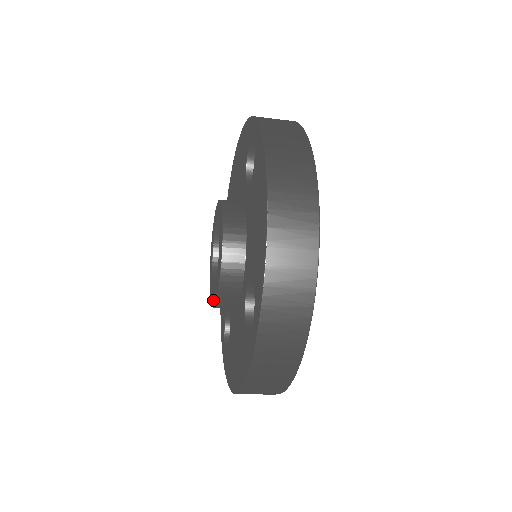
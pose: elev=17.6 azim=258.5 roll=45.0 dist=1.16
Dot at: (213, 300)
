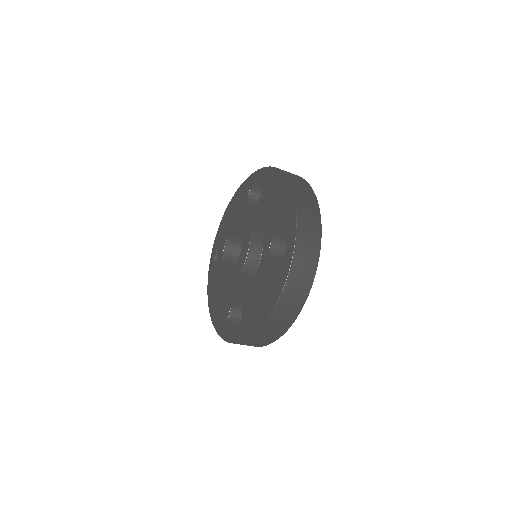
Dot at: (236, 273)
